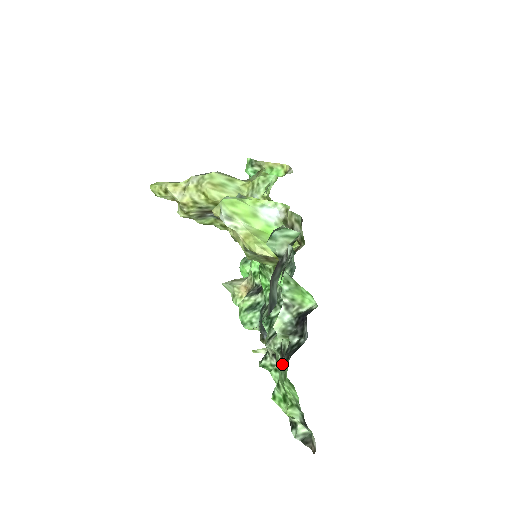
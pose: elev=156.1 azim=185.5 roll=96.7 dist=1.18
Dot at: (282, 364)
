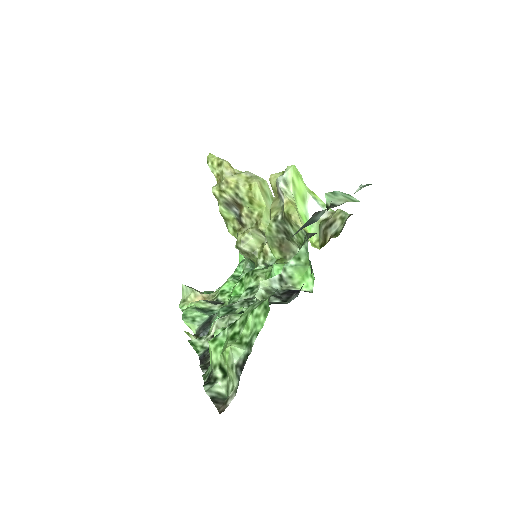
Dot at: occluded
